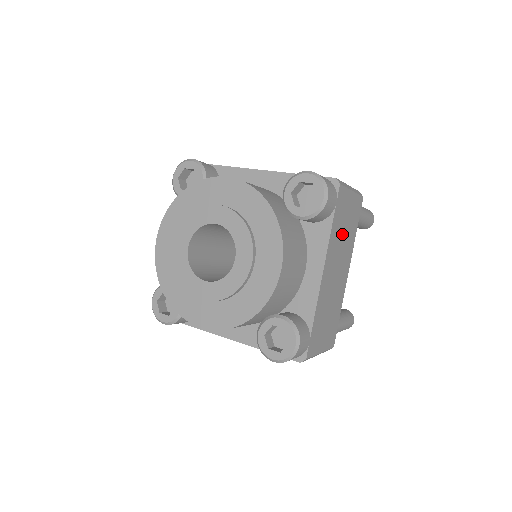
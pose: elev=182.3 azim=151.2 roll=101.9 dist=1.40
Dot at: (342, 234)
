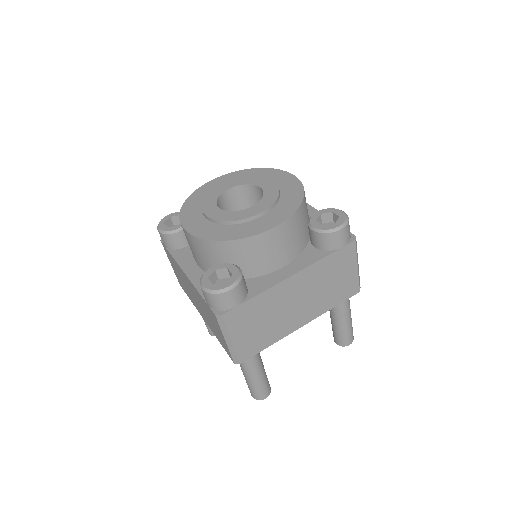
Dot at: (326, 282)
